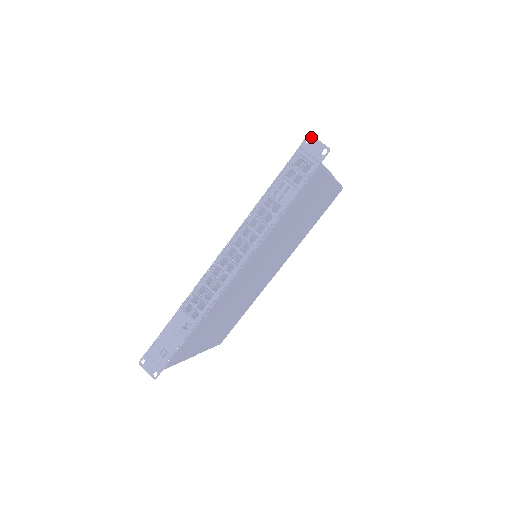
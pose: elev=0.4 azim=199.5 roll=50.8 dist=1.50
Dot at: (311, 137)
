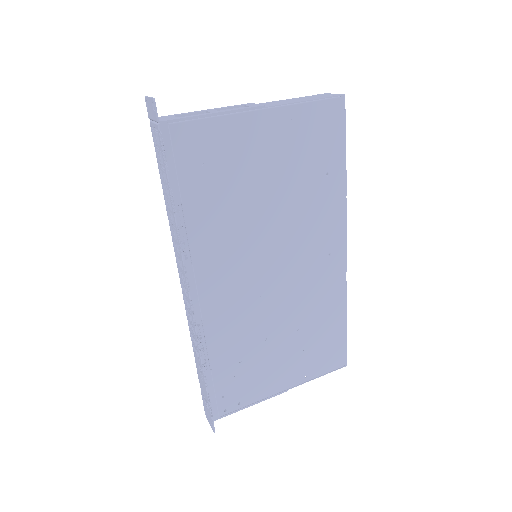
Dot at: (146, 99)
